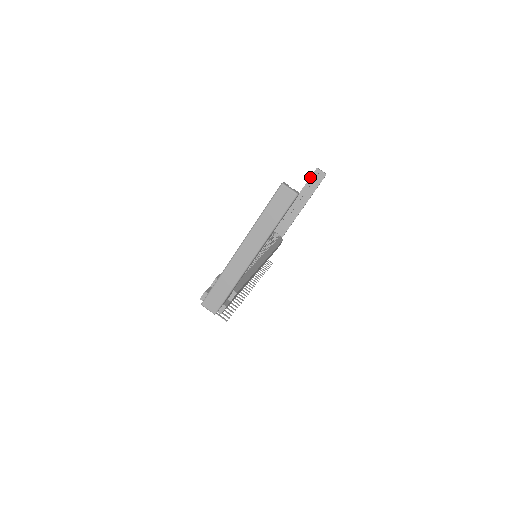
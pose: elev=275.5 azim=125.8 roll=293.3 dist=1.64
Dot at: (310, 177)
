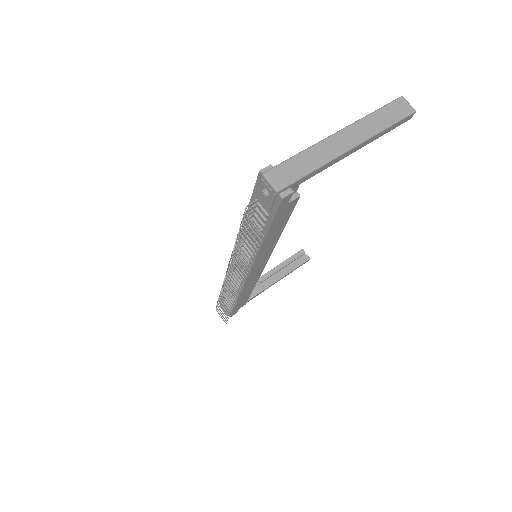
Dot at: occluded
